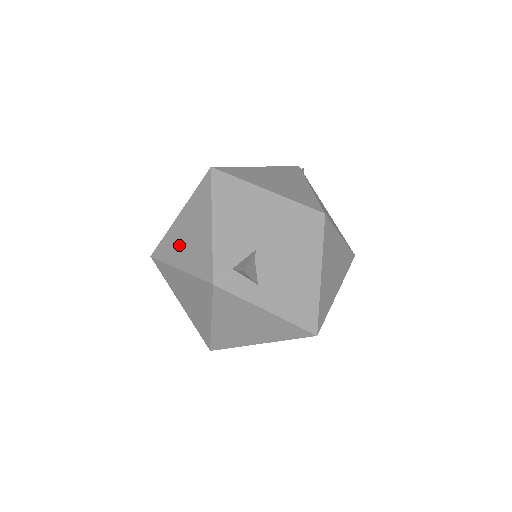
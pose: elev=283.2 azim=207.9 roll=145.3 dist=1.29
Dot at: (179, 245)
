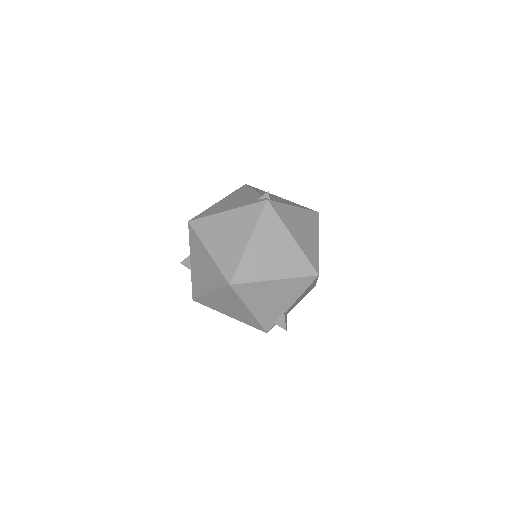
Dot at: (222, 308)
